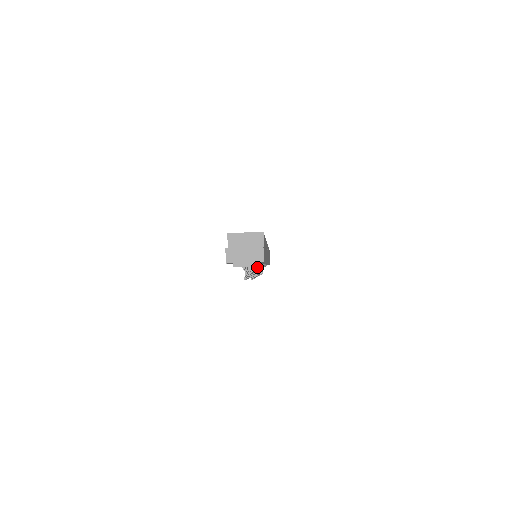
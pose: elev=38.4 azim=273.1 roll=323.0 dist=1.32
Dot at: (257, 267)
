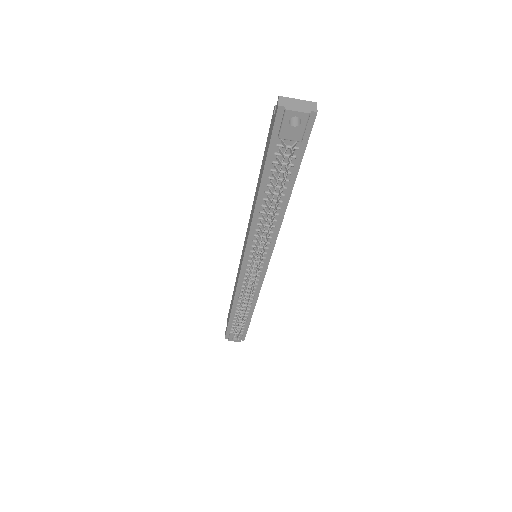
Dot at: (269, 230)
